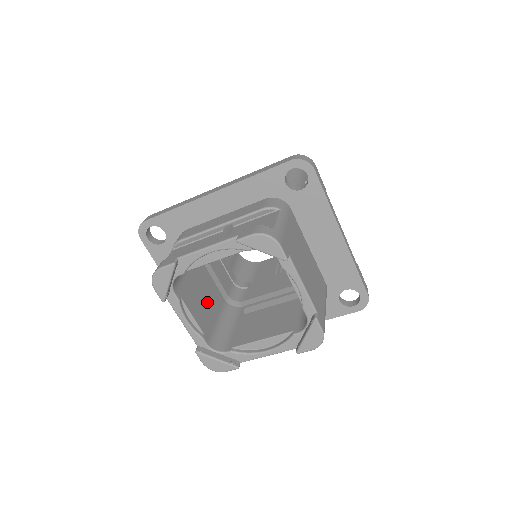
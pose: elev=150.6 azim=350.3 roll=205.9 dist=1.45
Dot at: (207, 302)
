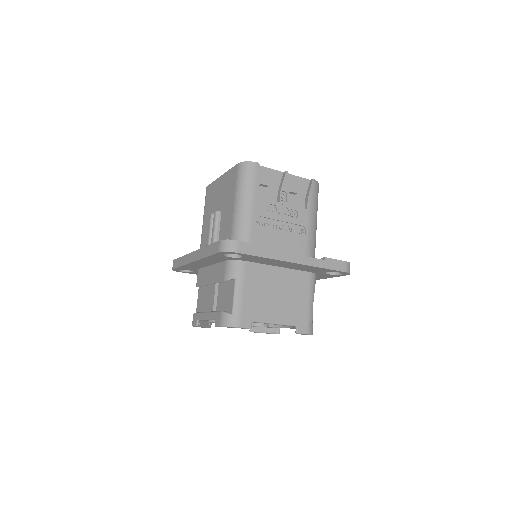
Dot at: occluded
